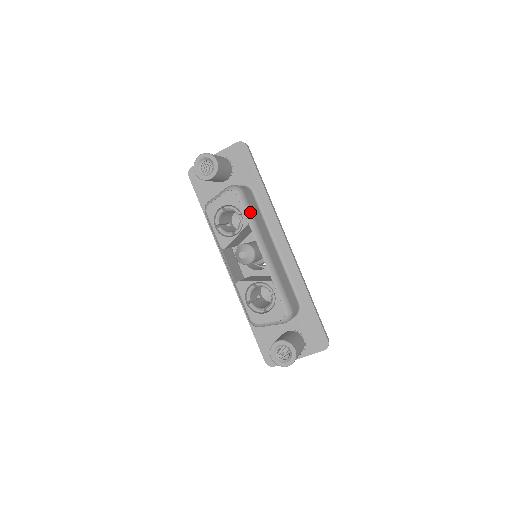
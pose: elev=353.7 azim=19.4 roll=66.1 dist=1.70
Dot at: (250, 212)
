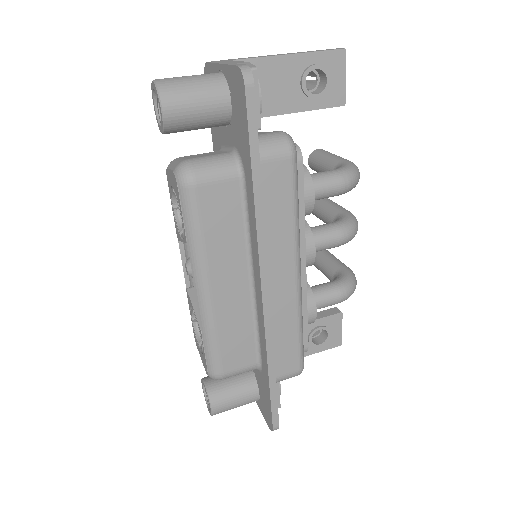
Dot at: (195, 226)
